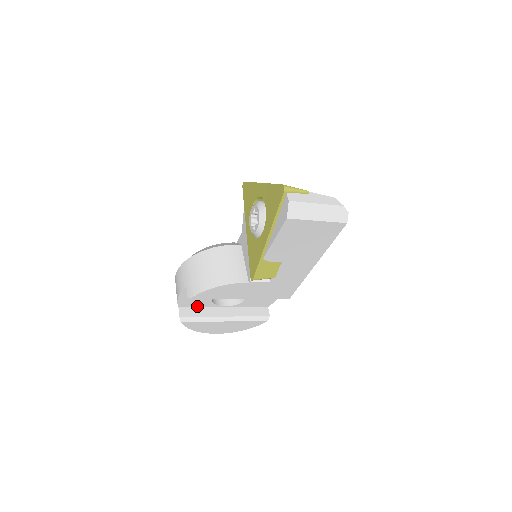
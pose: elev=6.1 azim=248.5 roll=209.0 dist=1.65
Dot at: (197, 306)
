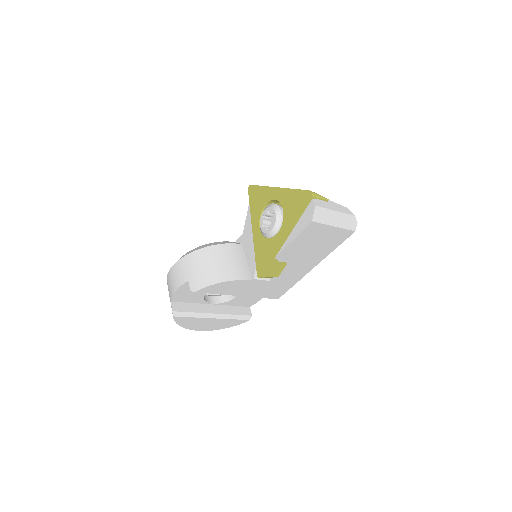
Dot at: (188, 301)
